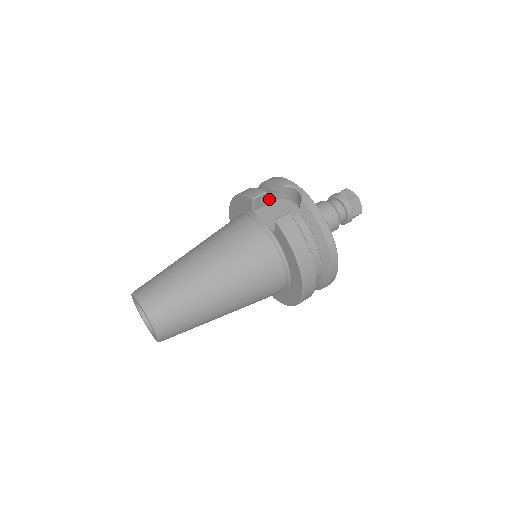
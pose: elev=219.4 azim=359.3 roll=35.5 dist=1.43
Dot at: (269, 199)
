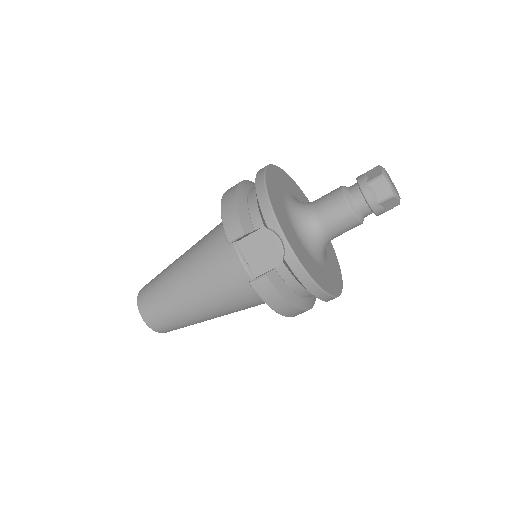
Dot at: (254, 231)
